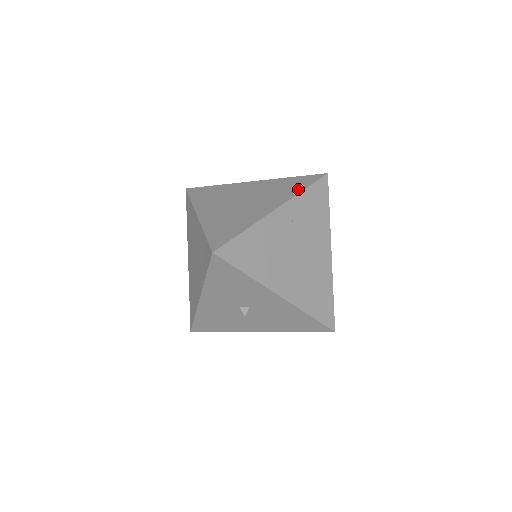
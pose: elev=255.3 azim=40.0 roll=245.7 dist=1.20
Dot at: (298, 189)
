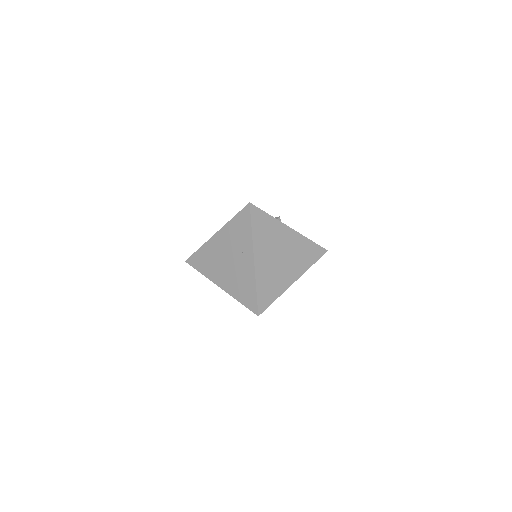
Dot at: (310, 263)
